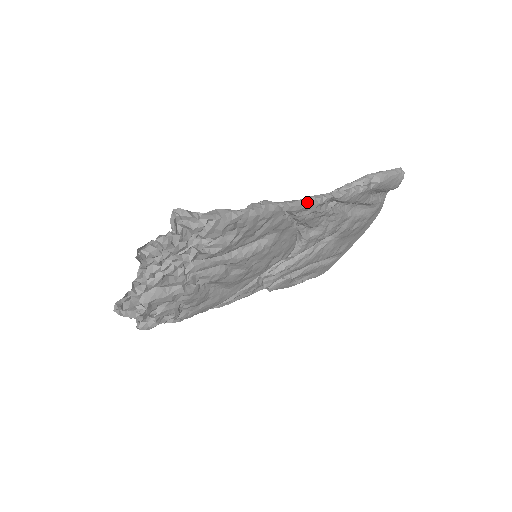
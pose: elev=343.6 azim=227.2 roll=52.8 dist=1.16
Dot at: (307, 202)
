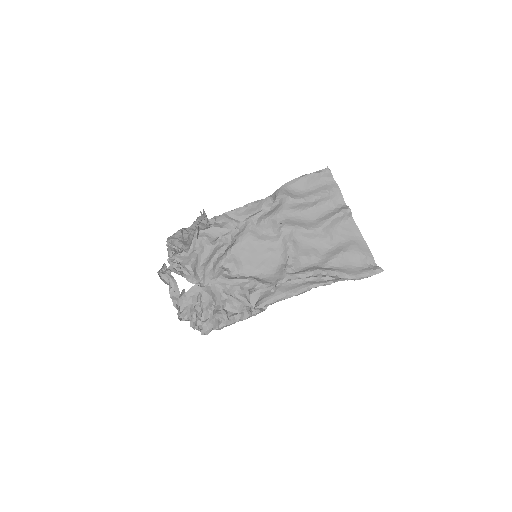
Dot at: occluded
